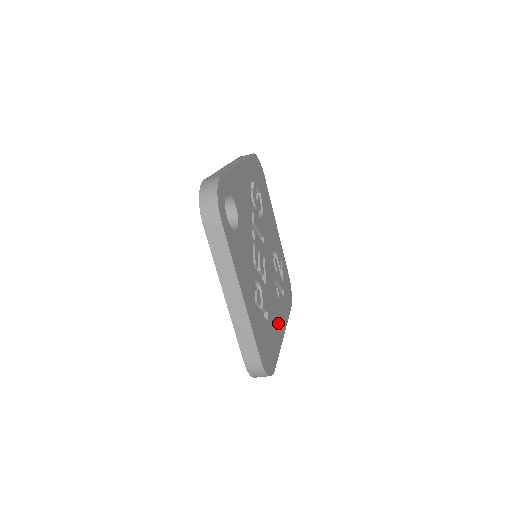
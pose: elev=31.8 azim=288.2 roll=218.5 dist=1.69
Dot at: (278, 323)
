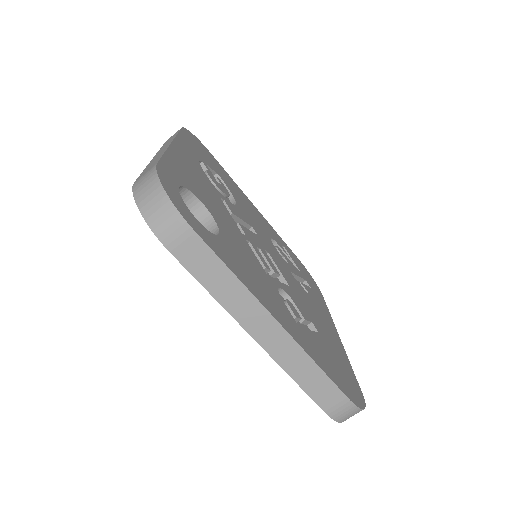
Dot at: (326, 326)
